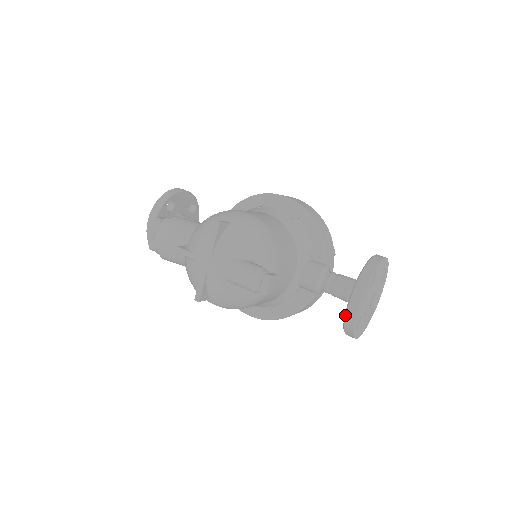
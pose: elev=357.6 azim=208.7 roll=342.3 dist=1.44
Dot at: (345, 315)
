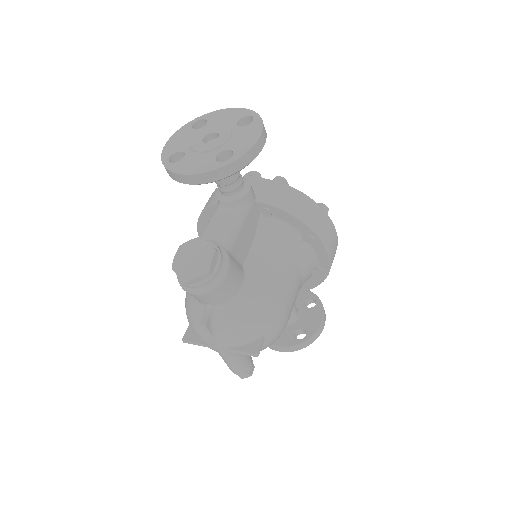
Dot at: occluded
